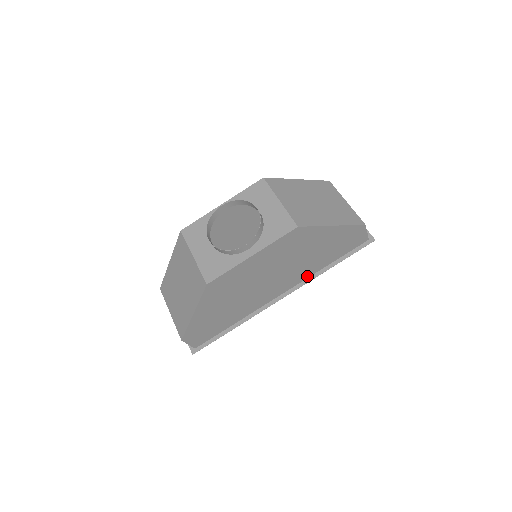
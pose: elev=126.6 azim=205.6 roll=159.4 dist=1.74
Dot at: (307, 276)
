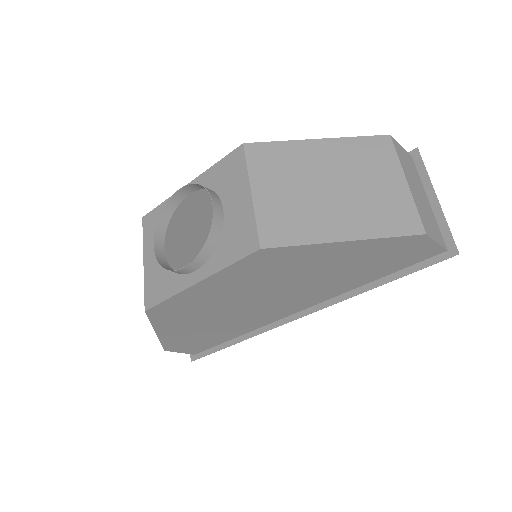
Dot at: (334, 294)
